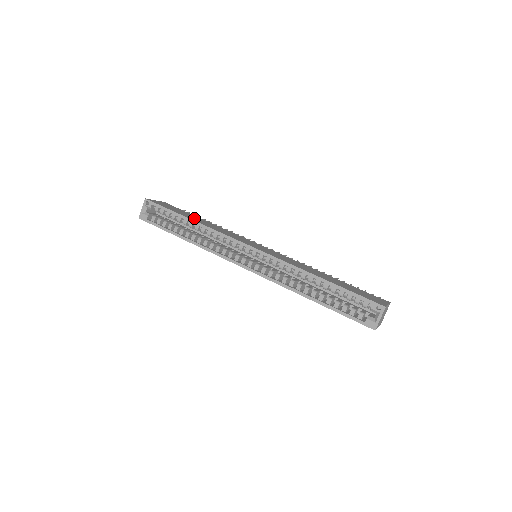
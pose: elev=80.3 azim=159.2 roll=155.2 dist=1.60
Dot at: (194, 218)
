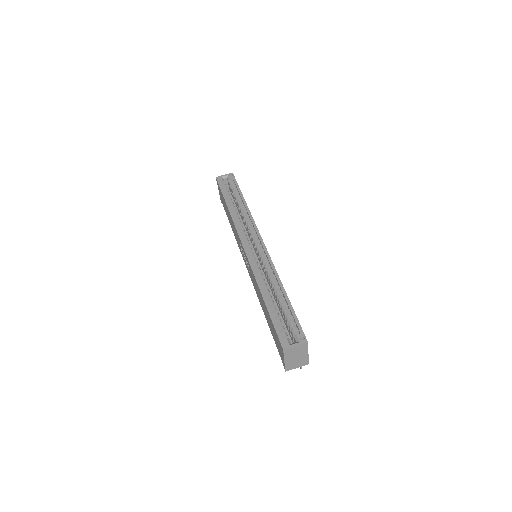
Dot at: occluded
